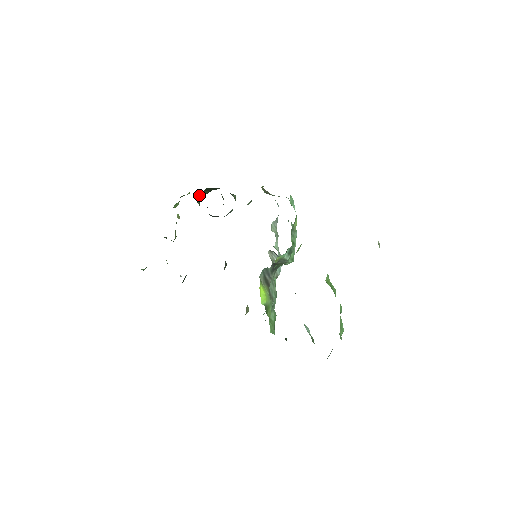
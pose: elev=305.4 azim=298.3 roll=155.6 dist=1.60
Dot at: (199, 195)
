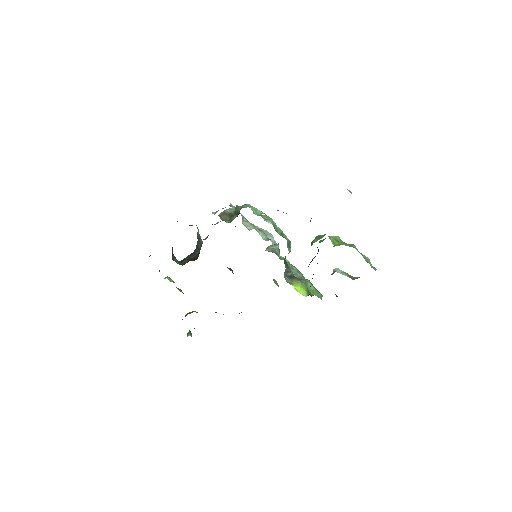
Dot at: (172, 256)
